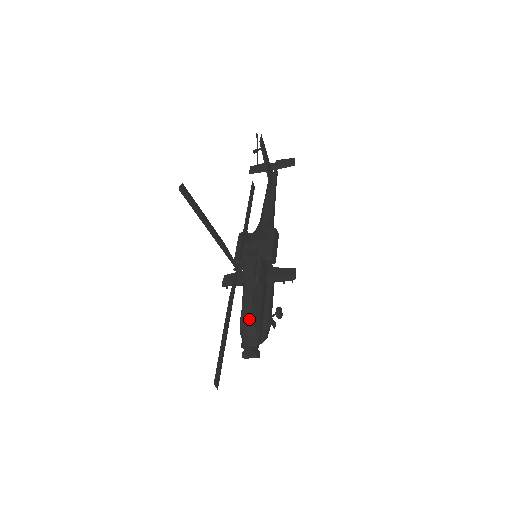
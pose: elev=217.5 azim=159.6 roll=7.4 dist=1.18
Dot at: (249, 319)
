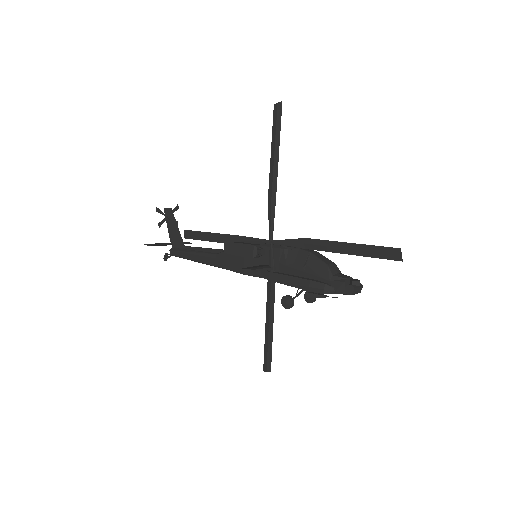
Dot at: (328, 260)
